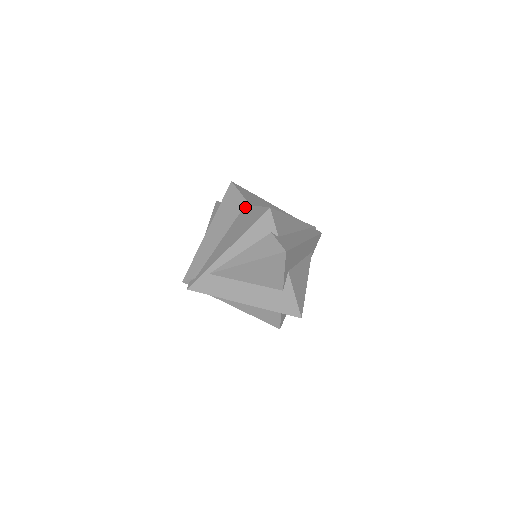
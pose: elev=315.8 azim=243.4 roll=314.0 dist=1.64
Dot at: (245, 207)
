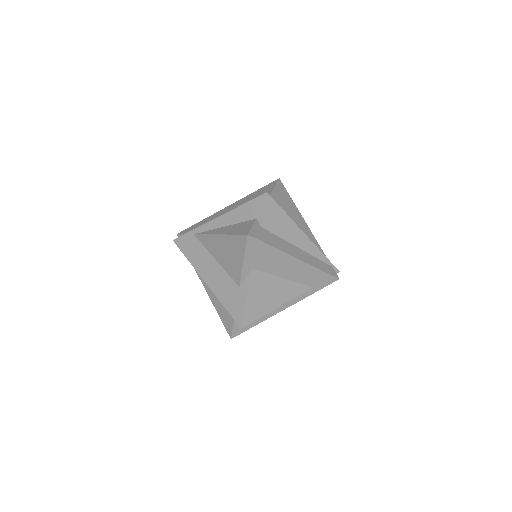
Dot at: occluded
